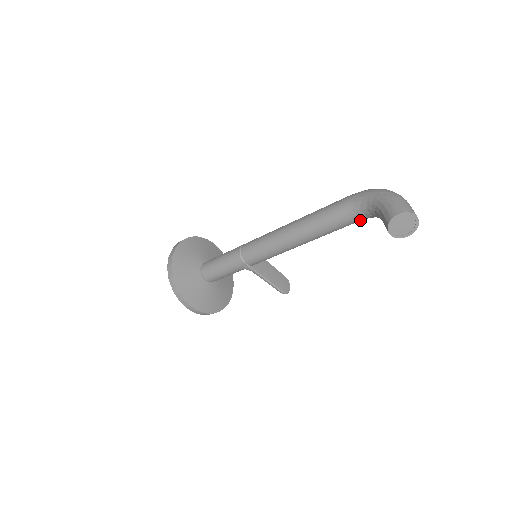
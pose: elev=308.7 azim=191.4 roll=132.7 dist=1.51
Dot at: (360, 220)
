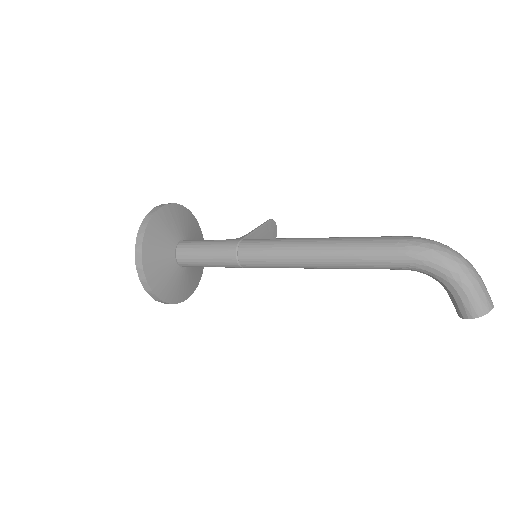
Dot at: occluded
